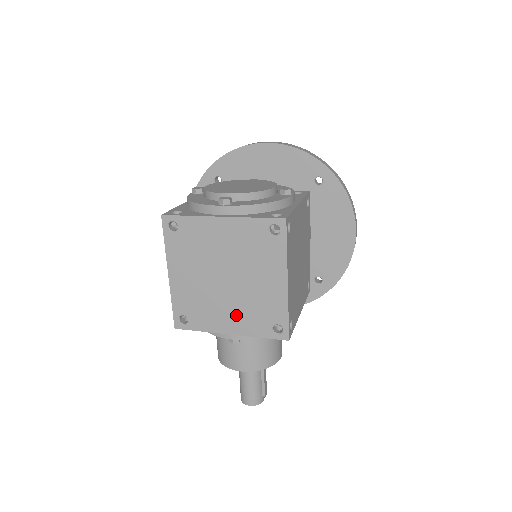
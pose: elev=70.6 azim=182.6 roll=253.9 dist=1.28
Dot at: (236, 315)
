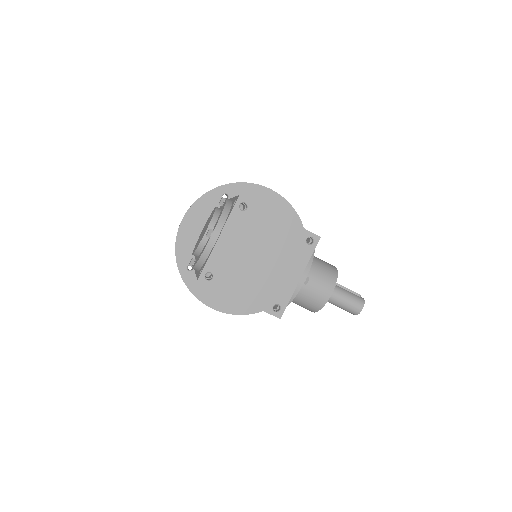
Dot at: (289, 265)
